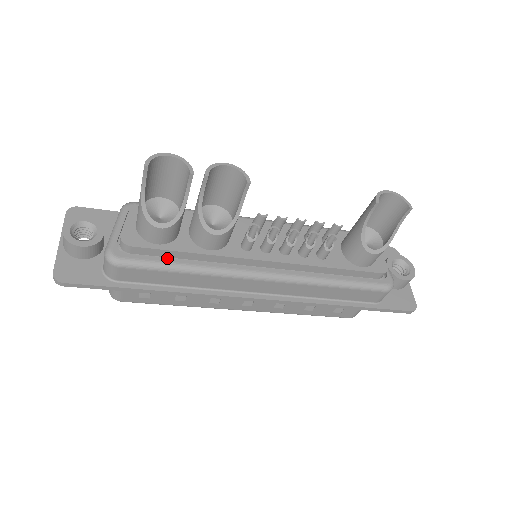
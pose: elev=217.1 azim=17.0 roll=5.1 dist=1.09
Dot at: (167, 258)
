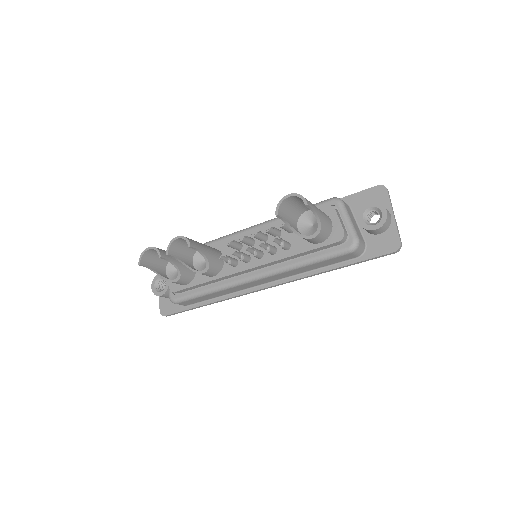
Dot at: (196, 289)
